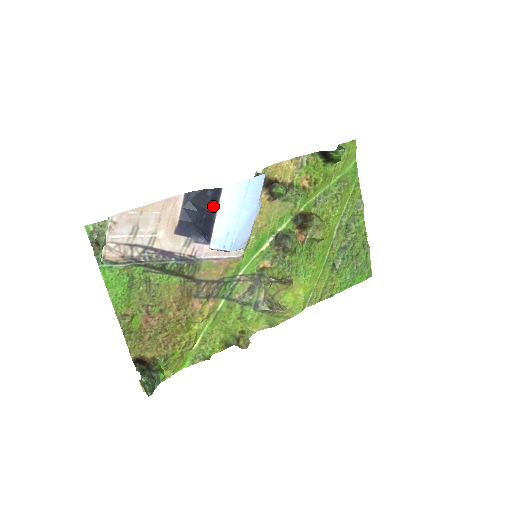
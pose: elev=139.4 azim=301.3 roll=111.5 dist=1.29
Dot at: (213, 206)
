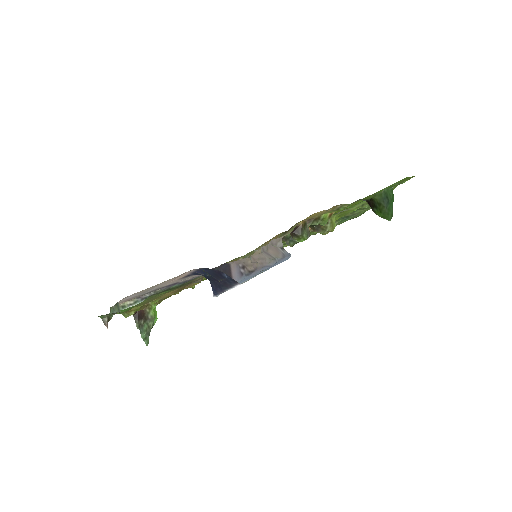
Dot at: (226, 284)
